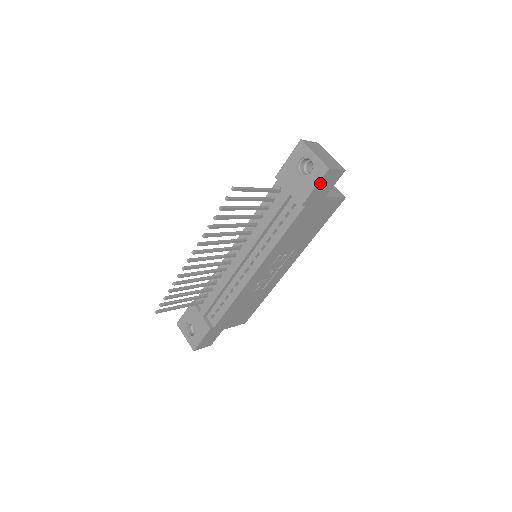
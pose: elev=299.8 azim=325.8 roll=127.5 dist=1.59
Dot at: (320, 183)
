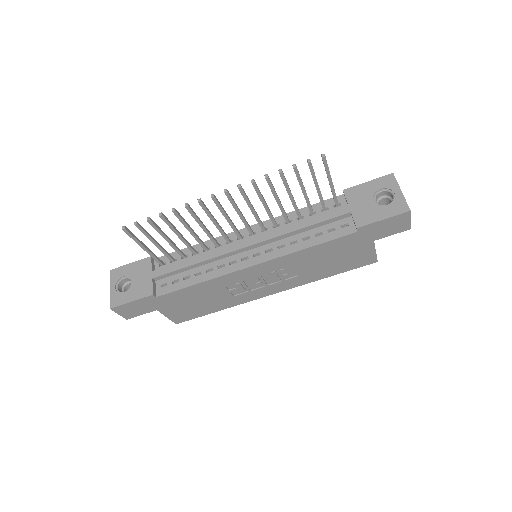
Dot at: (390, 219)
